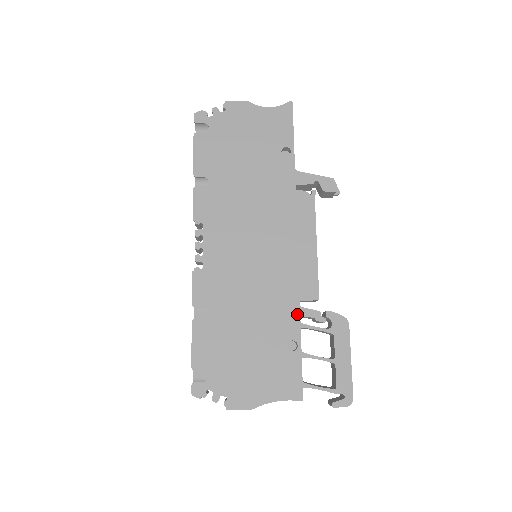
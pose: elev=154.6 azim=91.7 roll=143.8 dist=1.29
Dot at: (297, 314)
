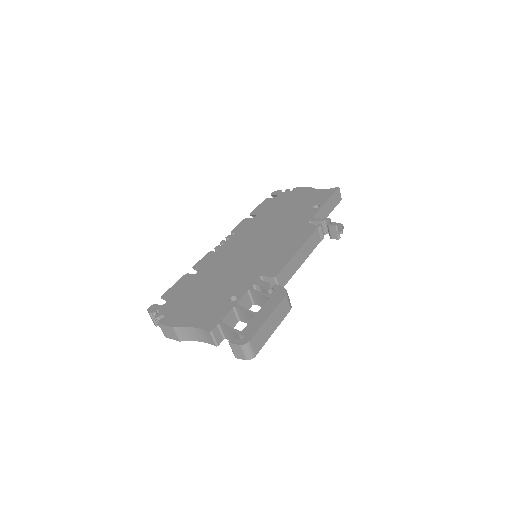
Dot at: (253, 282)
